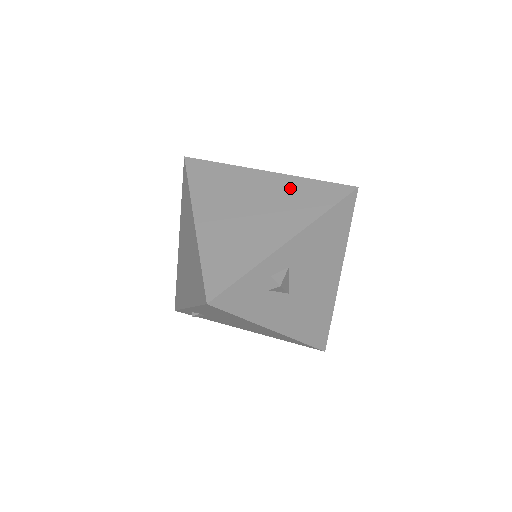
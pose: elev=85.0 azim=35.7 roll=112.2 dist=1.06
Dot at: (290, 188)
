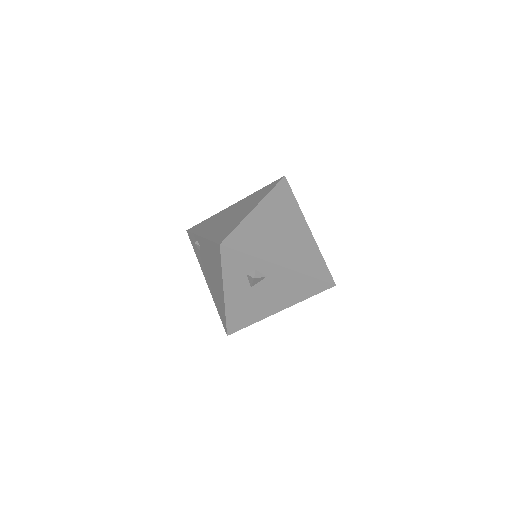
Dot at: (309, 248)
